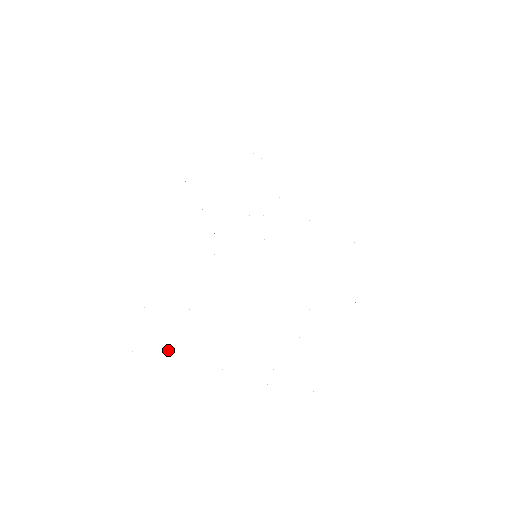
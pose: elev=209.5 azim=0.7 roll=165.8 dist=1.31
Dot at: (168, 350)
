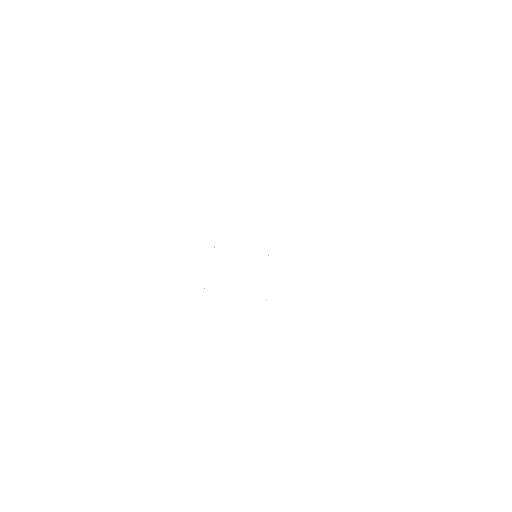
Dot at: occluded
